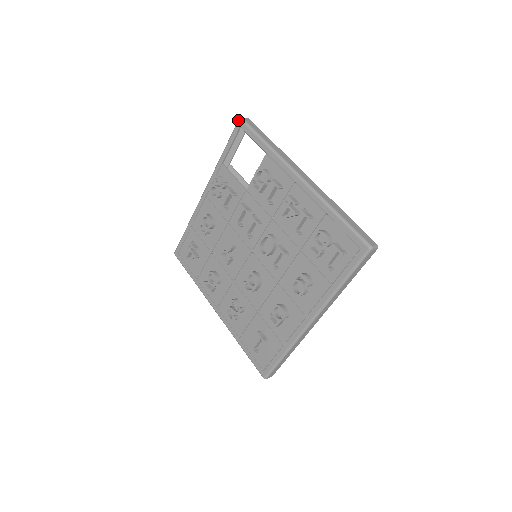
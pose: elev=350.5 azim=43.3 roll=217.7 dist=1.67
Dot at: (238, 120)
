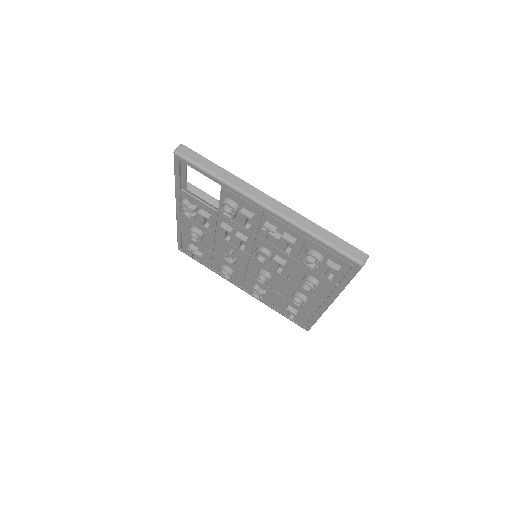
Dot at: occluded
